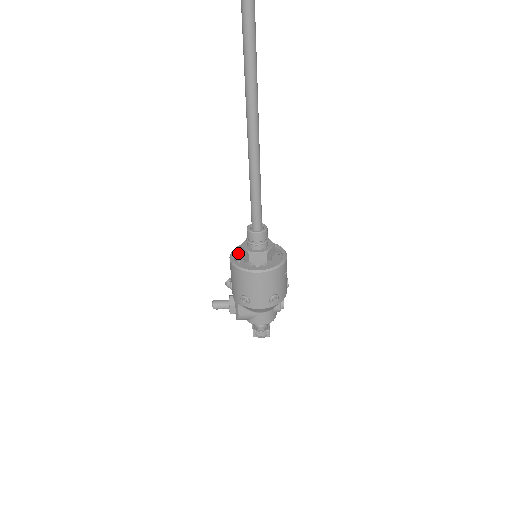
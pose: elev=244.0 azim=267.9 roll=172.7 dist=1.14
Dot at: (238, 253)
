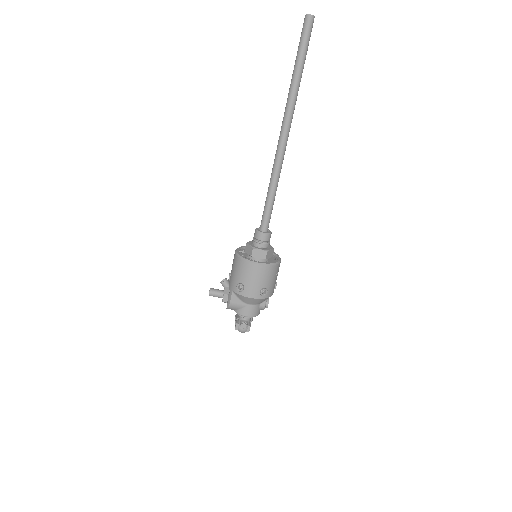
Dot at: (242, 250)
